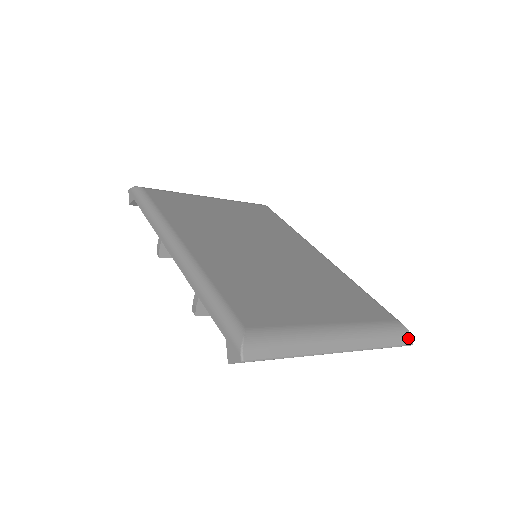
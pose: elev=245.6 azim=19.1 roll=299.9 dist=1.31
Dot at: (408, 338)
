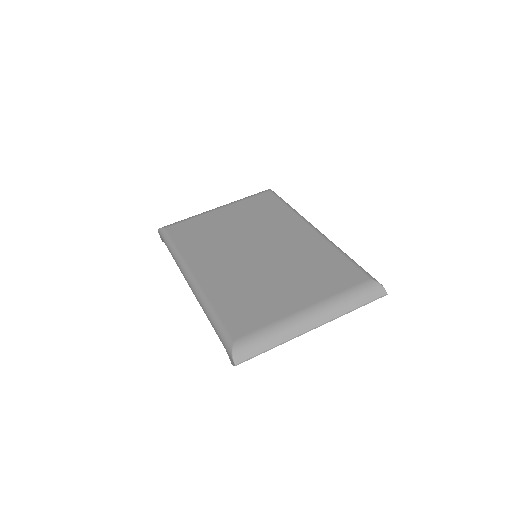
Dot at: (381, 291)
